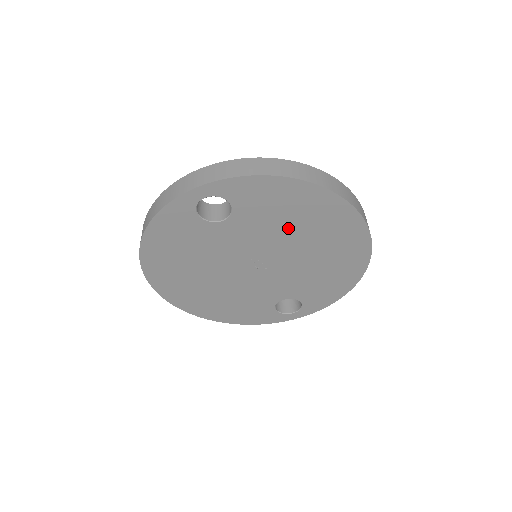
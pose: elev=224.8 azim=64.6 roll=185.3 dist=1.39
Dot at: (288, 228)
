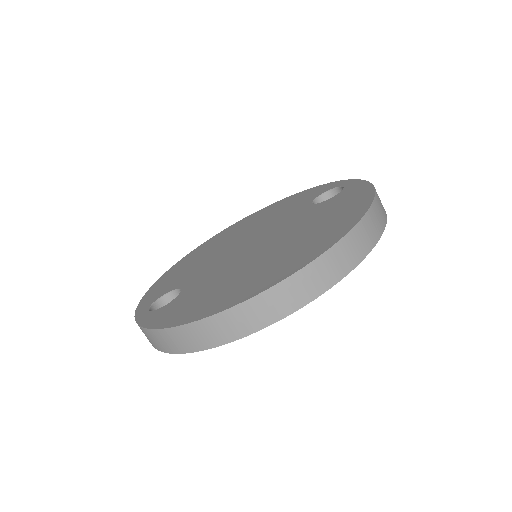
Dot at: occluded
